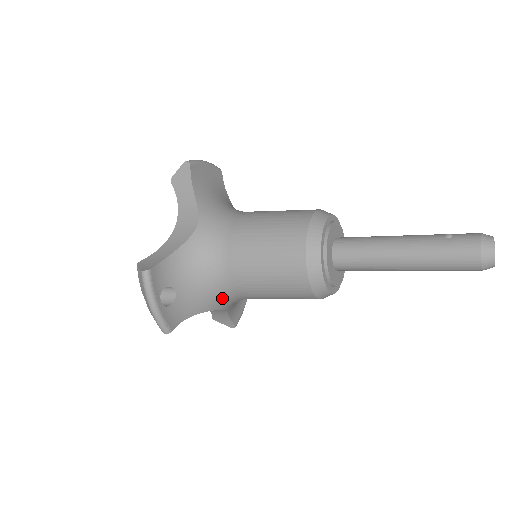
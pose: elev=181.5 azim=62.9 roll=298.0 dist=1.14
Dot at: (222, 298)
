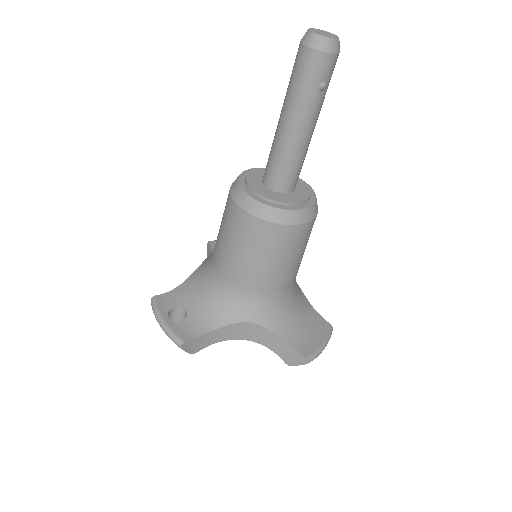
Dot at: (233, 302)
